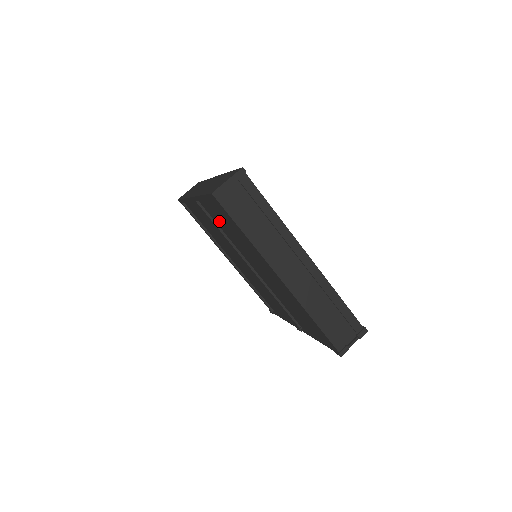
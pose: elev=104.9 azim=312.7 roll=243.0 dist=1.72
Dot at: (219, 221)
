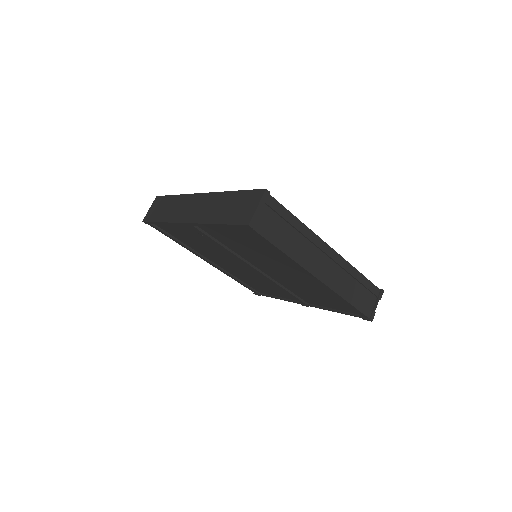
Dot at: (226, 239)
